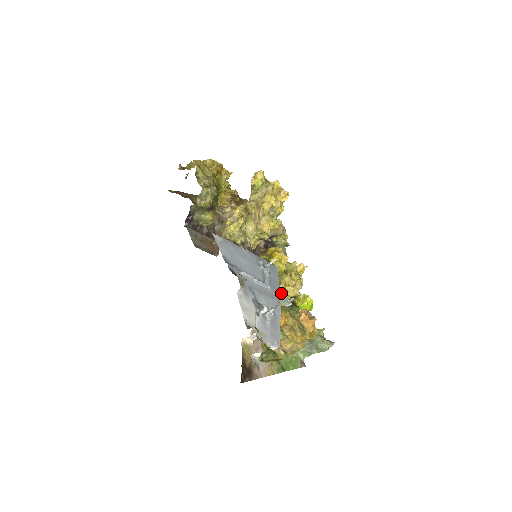
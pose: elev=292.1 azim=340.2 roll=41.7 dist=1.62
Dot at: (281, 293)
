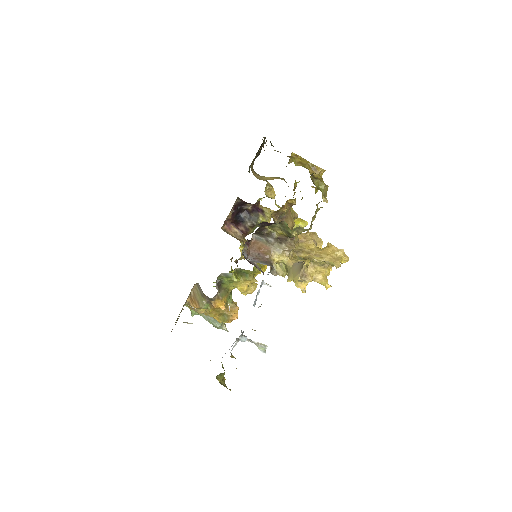
Dot at: (237, 285)
